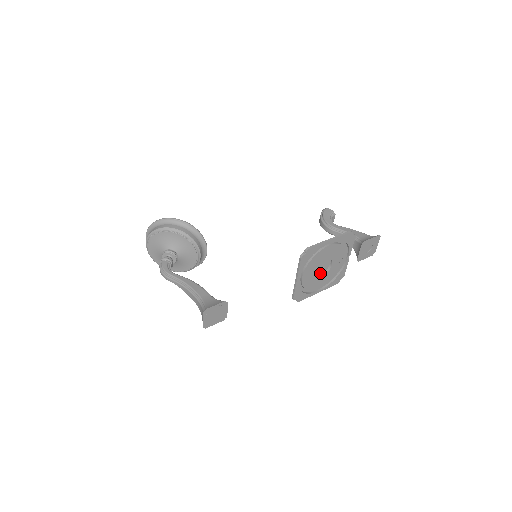
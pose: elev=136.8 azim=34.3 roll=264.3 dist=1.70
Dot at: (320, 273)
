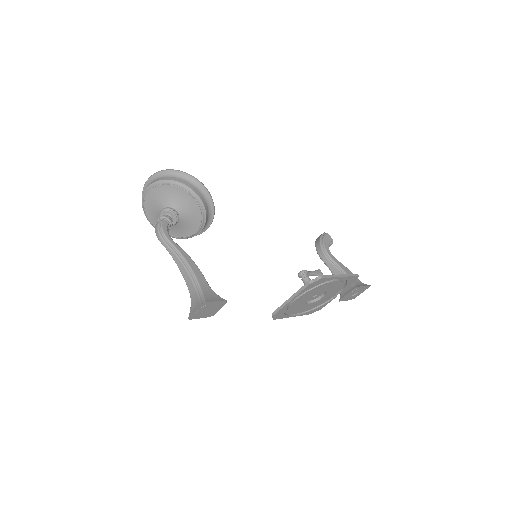
Dot at: (307, 300)
